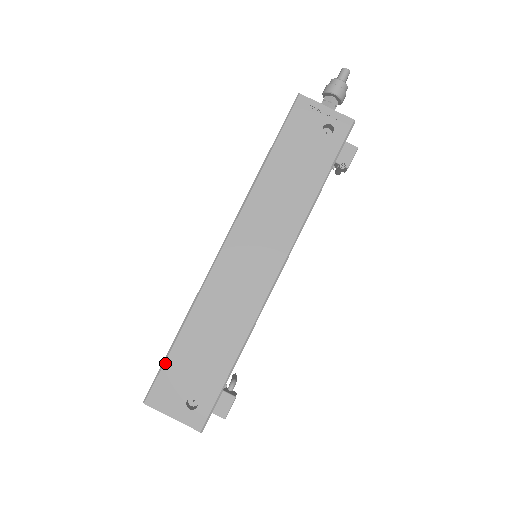
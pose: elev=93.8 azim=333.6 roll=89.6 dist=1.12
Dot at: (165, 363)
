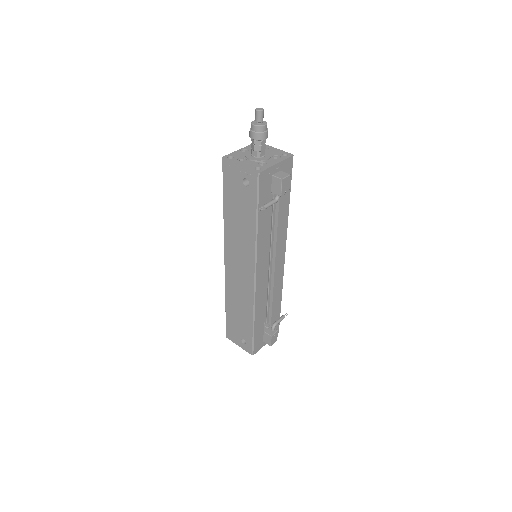
Dot at: (226, 320)
